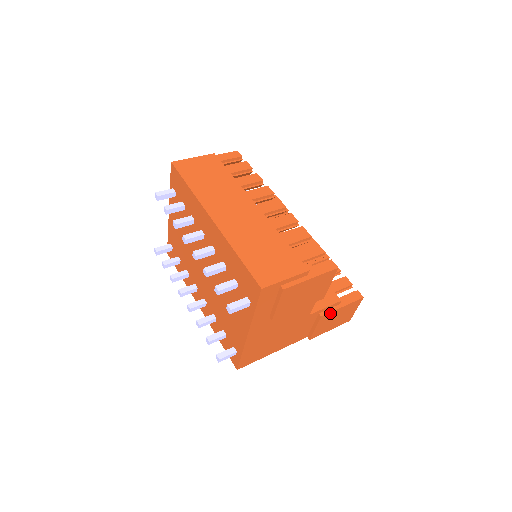
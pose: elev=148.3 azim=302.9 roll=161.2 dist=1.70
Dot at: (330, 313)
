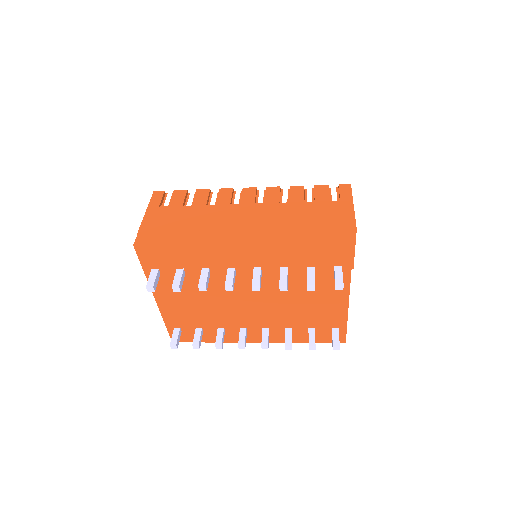
Dot at: occluded
